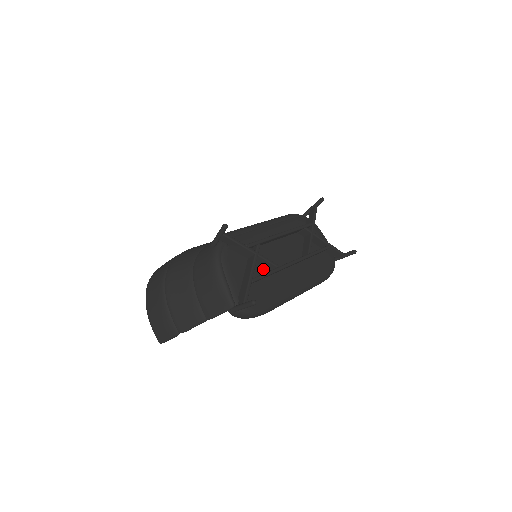
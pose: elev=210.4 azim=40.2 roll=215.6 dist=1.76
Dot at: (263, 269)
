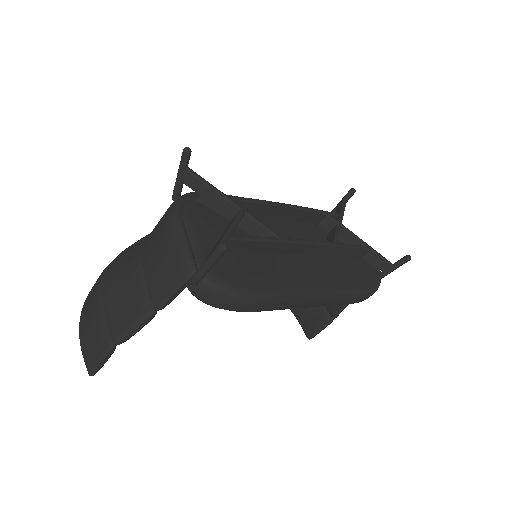
Dot at: occluded
